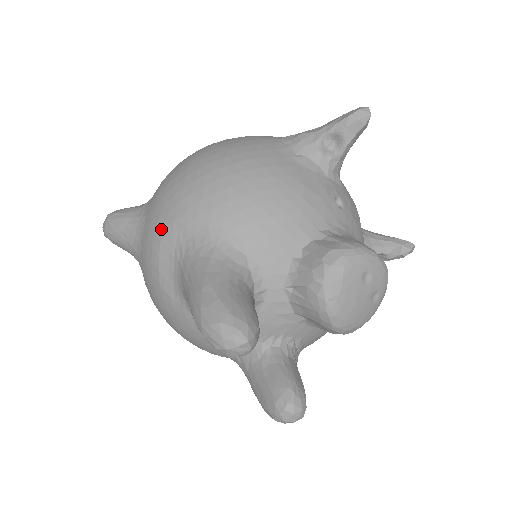
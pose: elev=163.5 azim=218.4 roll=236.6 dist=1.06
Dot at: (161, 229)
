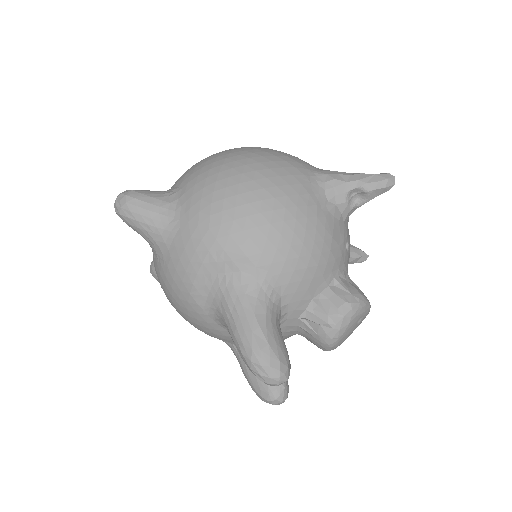
Dot at: (205, 252)
